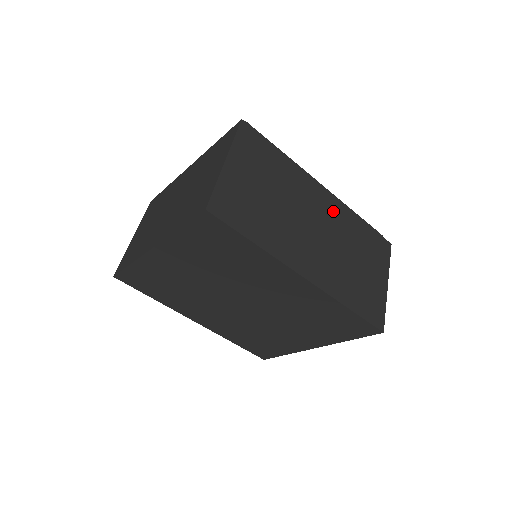
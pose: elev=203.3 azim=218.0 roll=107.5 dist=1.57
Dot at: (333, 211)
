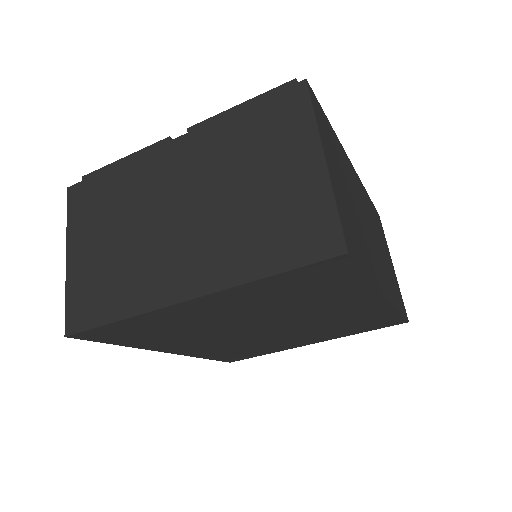
Dot at: (363, 194)
